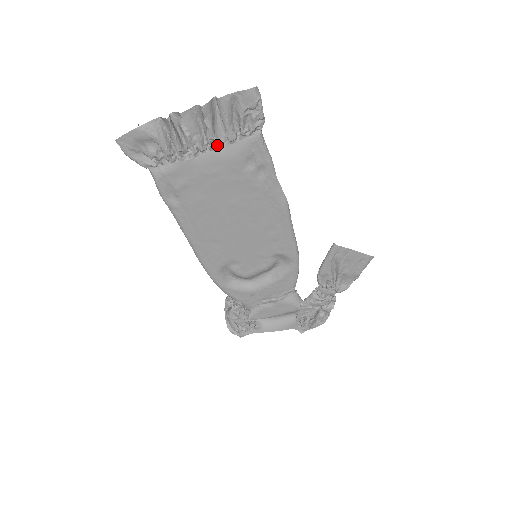
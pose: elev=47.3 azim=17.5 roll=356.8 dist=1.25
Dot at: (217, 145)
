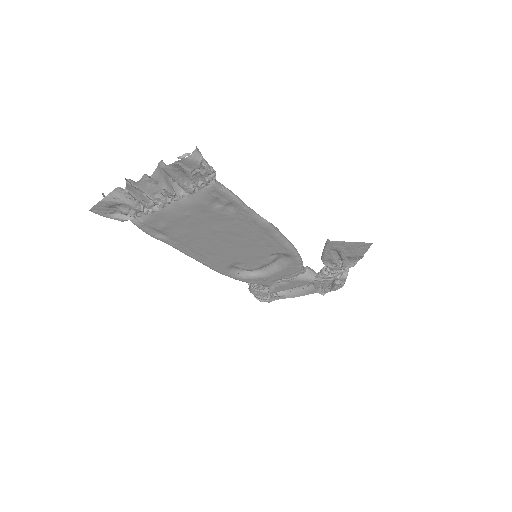
Dot at: (179, 197)
